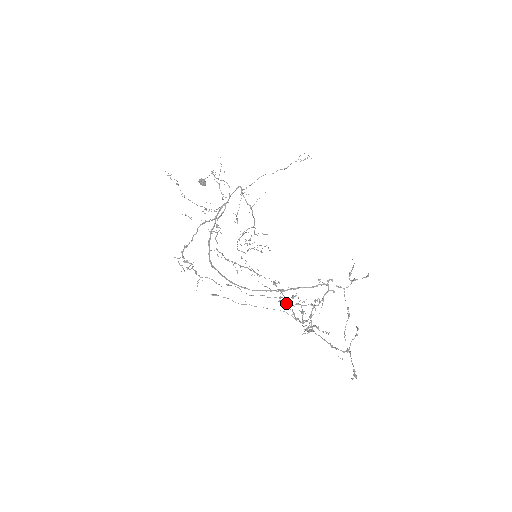
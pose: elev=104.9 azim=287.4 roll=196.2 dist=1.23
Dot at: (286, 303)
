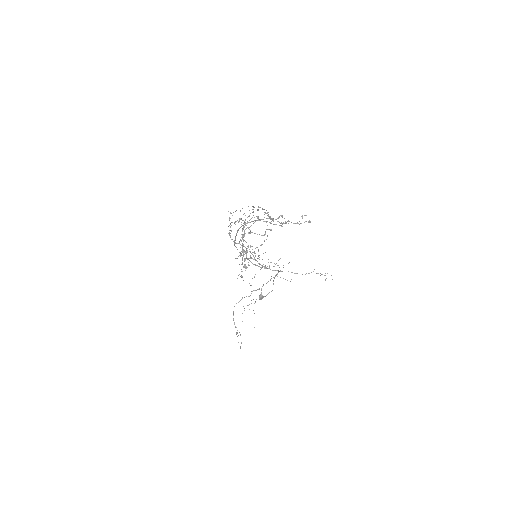
Dot at: (258, 209)
